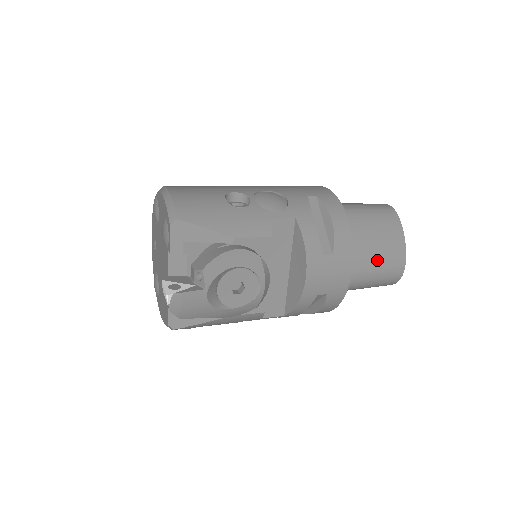
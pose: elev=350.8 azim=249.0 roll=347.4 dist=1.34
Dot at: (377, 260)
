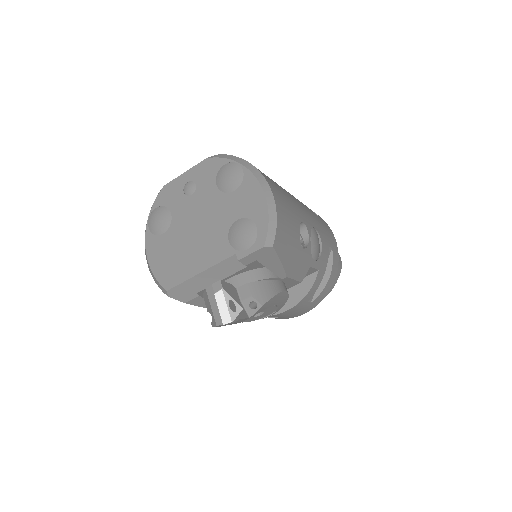
Dot at: occluded
